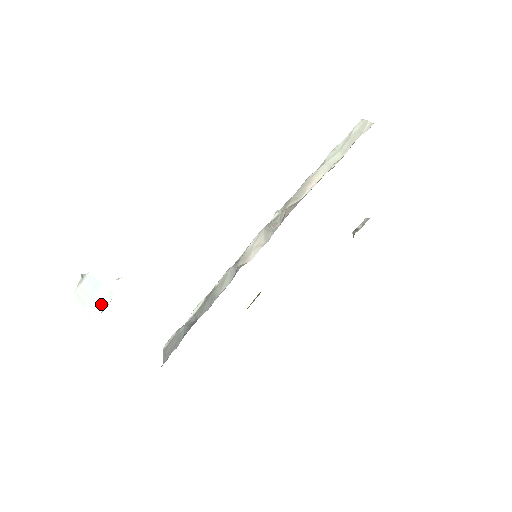
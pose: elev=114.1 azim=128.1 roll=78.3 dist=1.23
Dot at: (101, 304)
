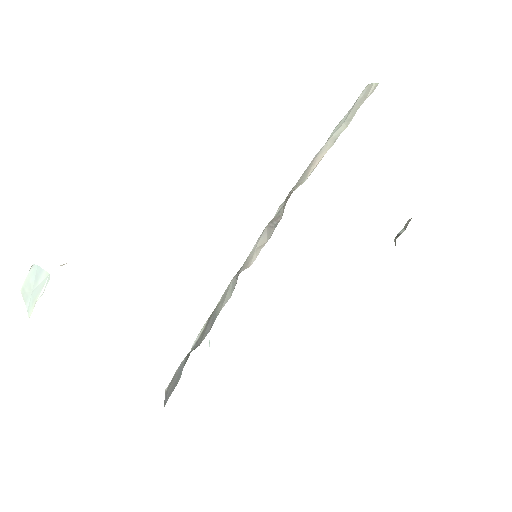
Dot at: (38, 292)
